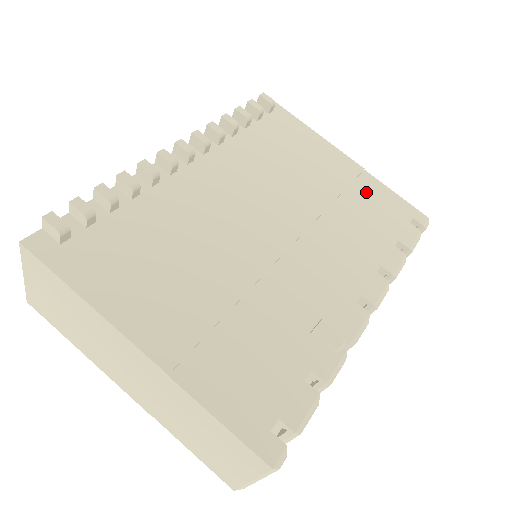
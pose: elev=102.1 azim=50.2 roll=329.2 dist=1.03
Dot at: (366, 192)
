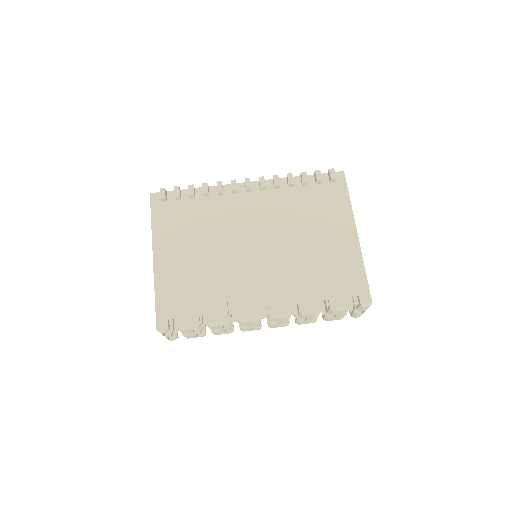
Dot at: (343, 262)
